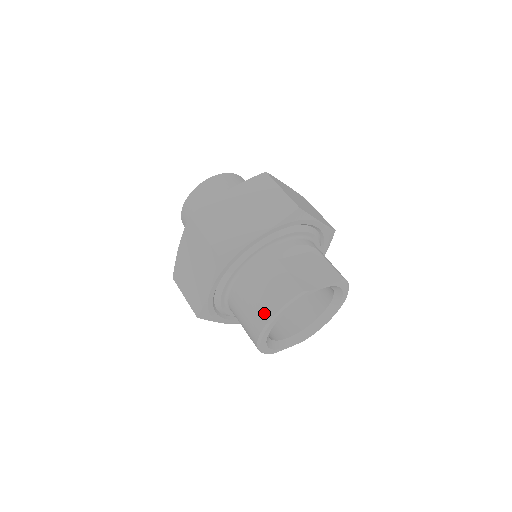
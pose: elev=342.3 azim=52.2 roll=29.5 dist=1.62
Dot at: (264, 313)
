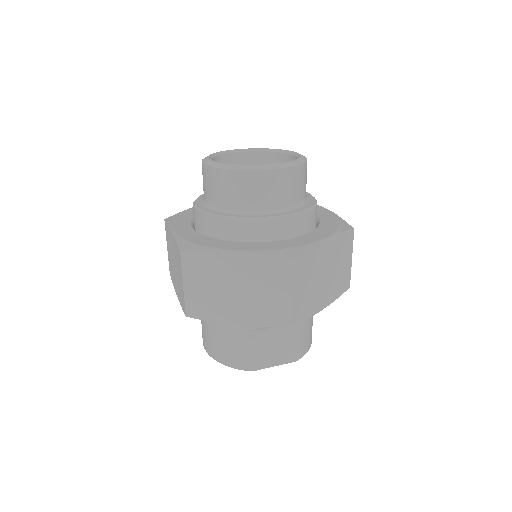
Dot at: (211, 350)
